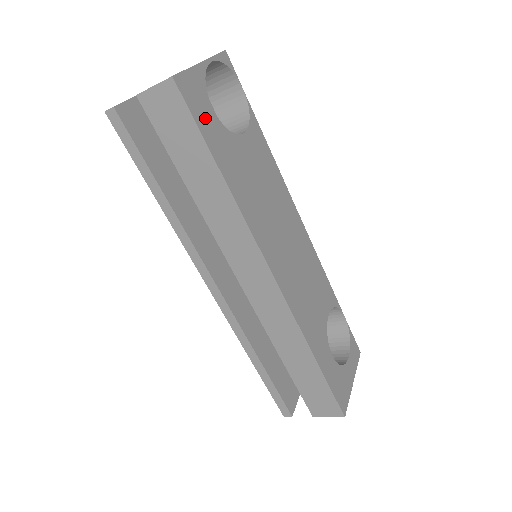
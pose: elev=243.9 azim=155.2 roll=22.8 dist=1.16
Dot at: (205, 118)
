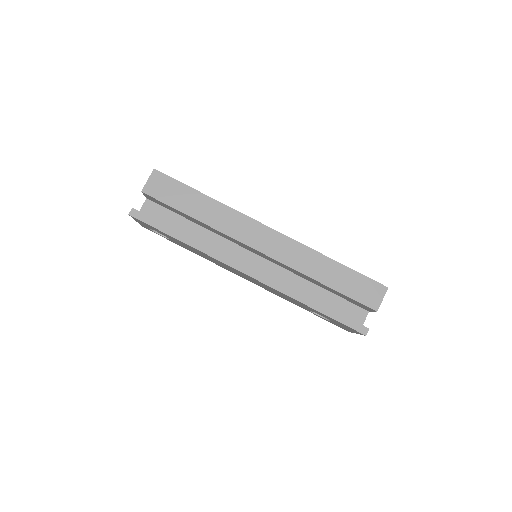
Dot at: occluded
